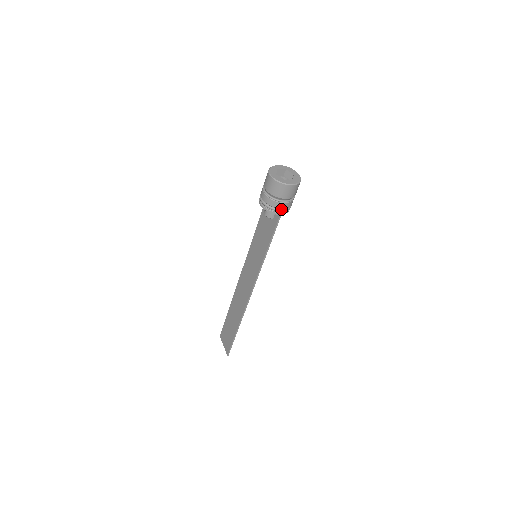
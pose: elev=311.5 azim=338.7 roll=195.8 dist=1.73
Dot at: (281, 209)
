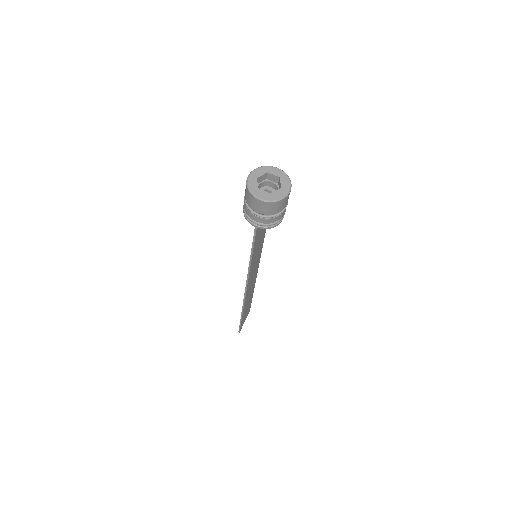
Dot at: (255, 221)
